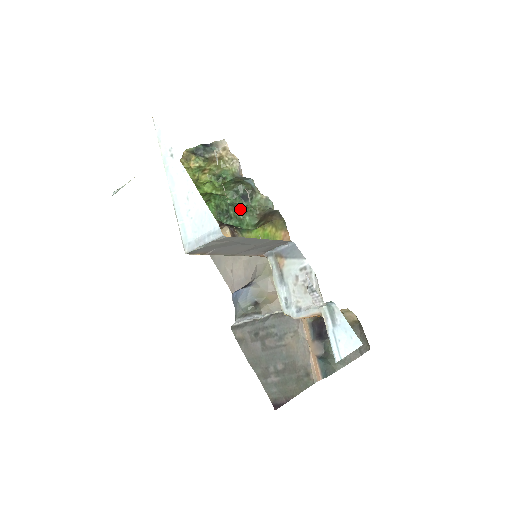
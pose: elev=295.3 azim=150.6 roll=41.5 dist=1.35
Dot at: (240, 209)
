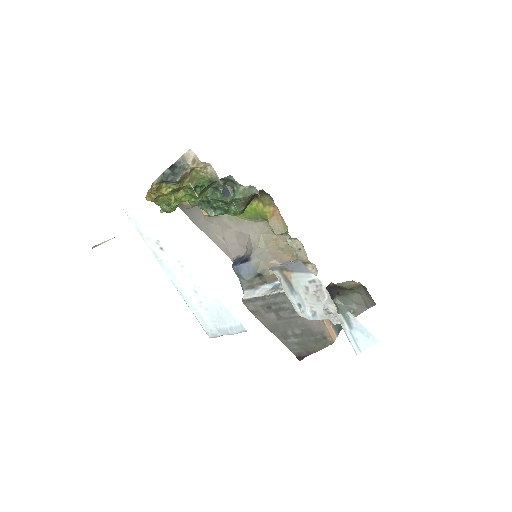
Dot at: (223, 202)
